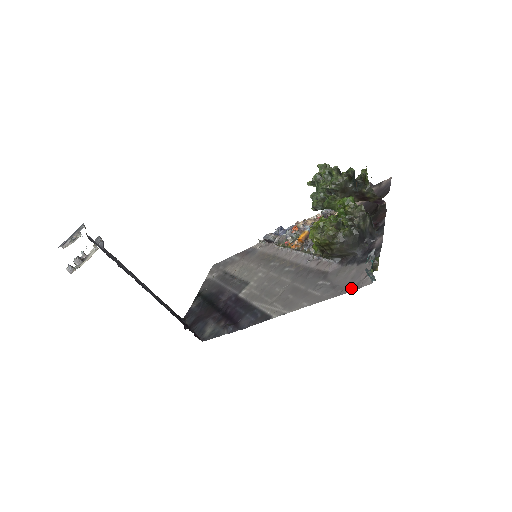
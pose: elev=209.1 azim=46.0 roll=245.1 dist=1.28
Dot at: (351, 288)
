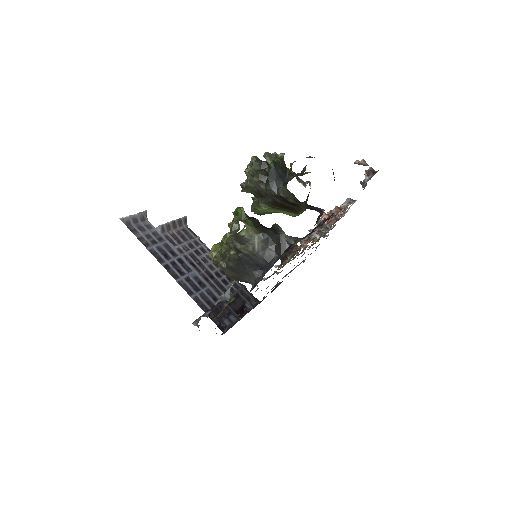
Dot at: occluded
